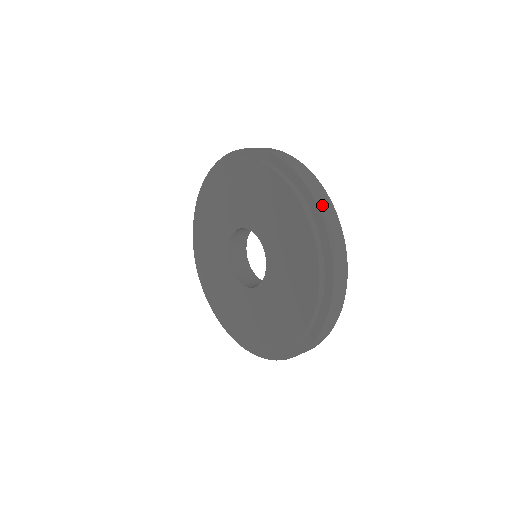
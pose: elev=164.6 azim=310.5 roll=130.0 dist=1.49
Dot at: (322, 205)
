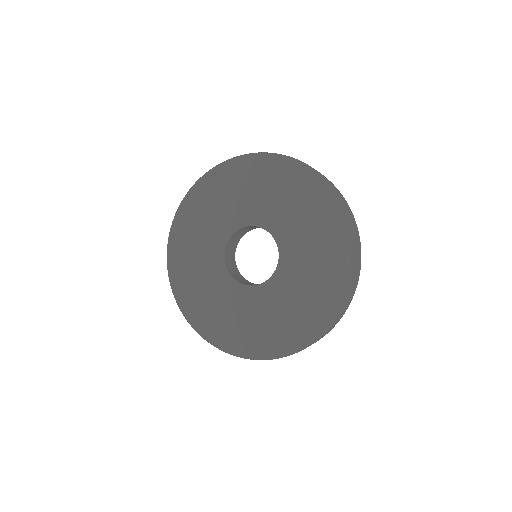
Dot at: (358, 265)
